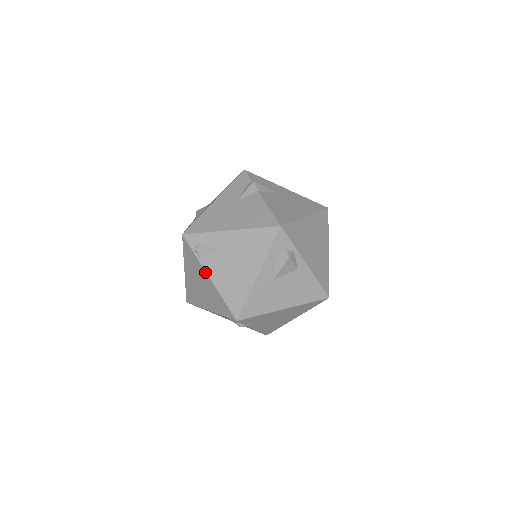
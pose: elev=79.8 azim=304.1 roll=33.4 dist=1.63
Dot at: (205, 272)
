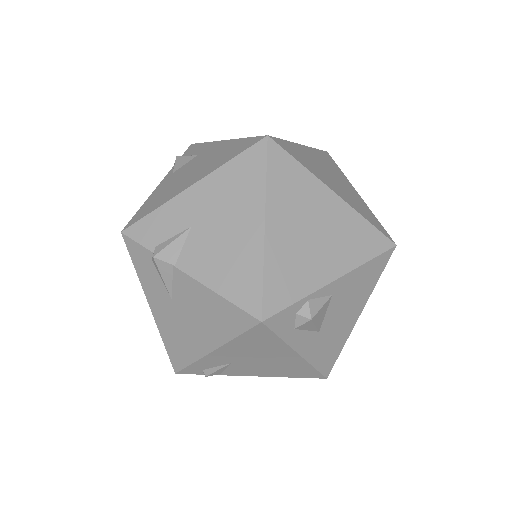
Dot at: (242, 375)
